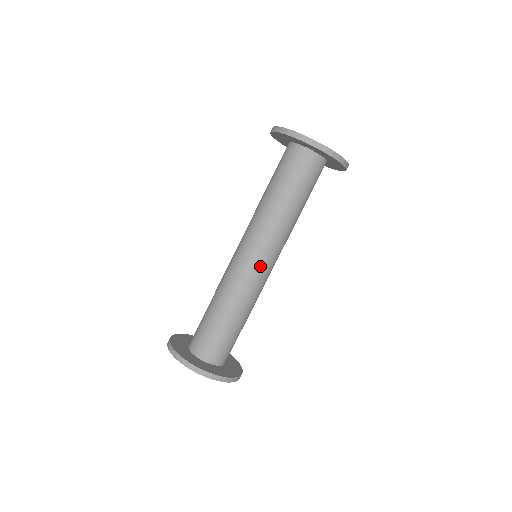
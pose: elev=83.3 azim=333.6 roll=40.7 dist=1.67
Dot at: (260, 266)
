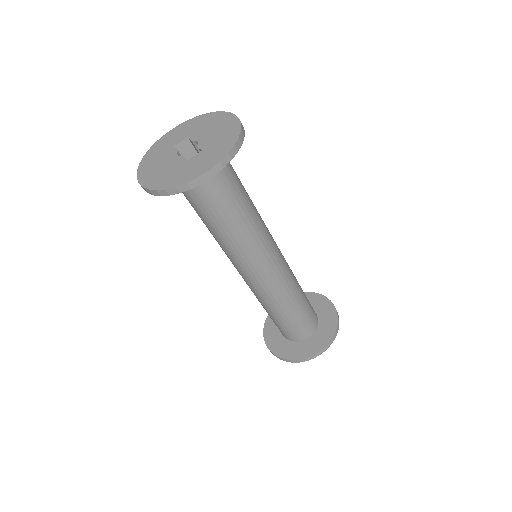
Dot at: (258, 277)
